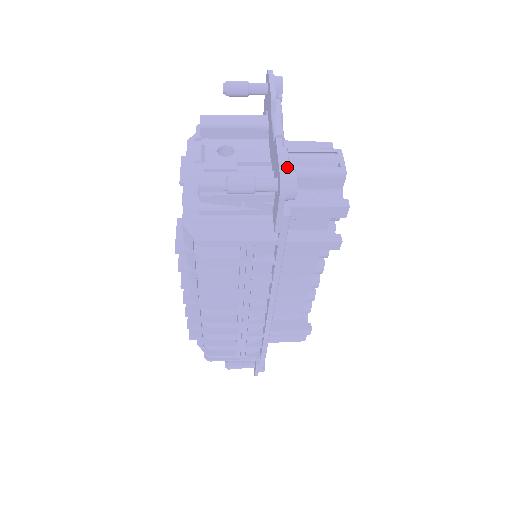
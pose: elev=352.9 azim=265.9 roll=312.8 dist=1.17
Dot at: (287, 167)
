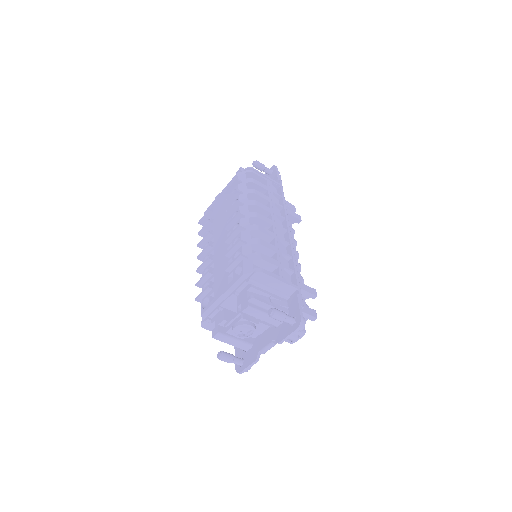
Dot at: occluded
